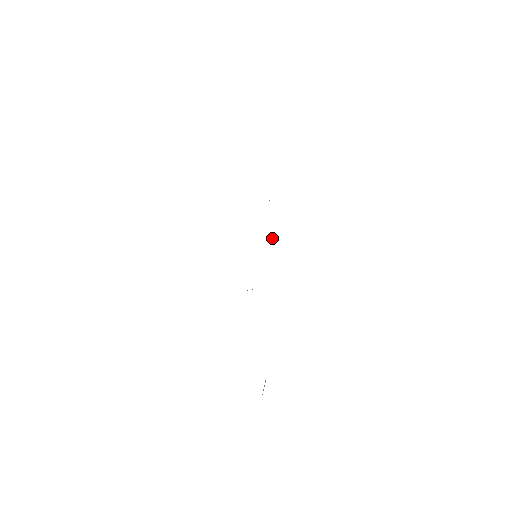
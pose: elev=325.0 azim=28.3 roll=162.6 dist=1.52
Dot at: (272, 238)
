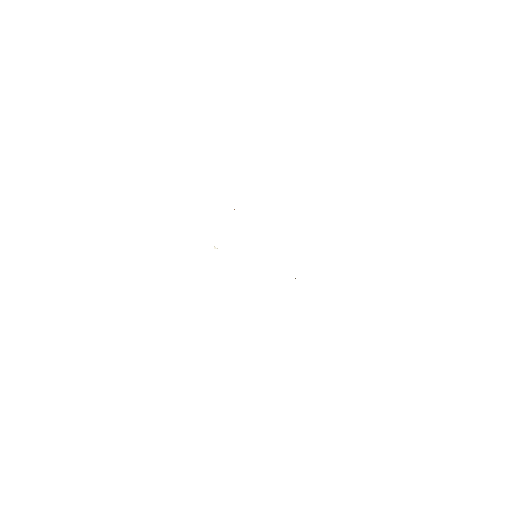
Dot at: (215, 248)
